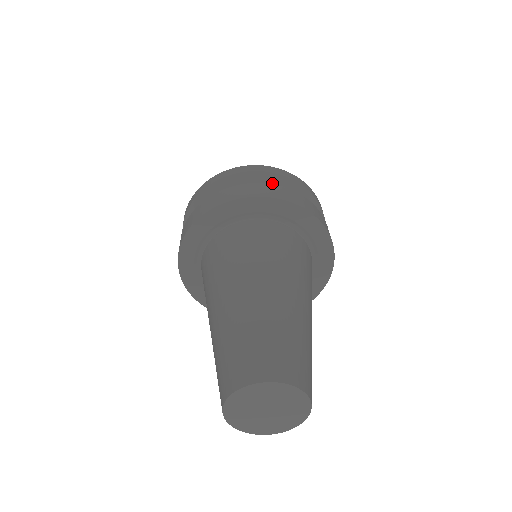
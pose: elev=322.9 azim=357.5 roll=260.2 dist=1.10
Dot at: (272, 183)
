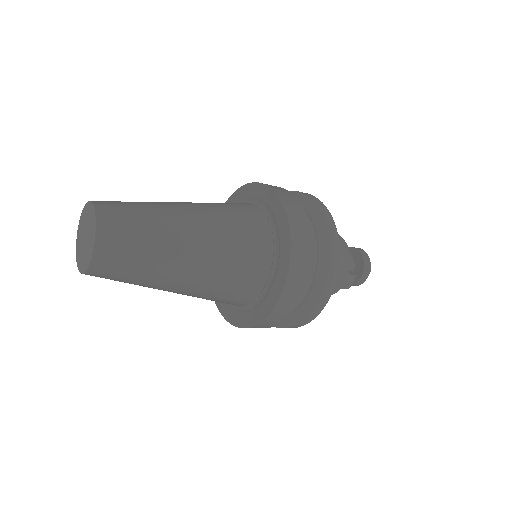
Dot at: (315, 222)
